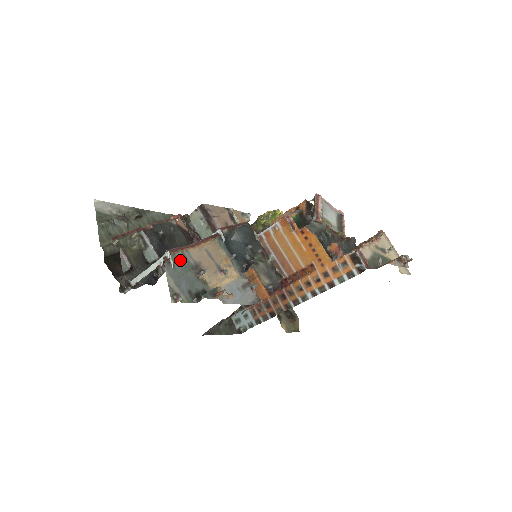
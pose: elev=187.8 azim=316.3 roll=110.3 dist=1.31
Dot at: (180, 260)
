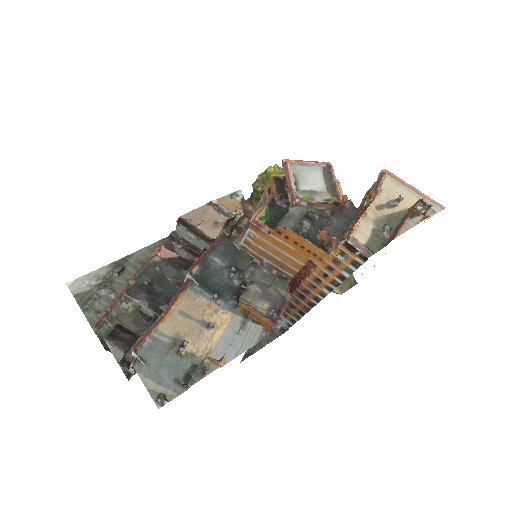
Dot at: (151, 349)
